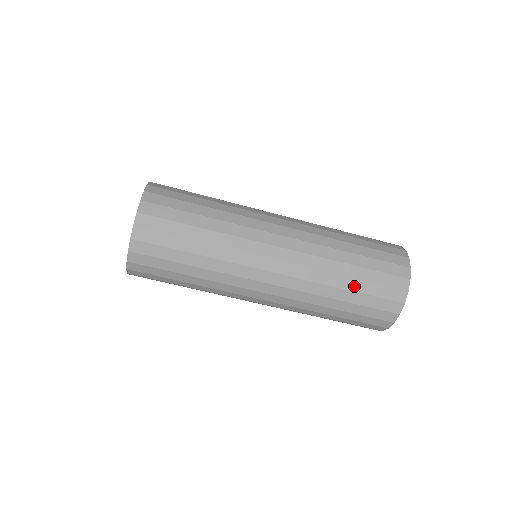
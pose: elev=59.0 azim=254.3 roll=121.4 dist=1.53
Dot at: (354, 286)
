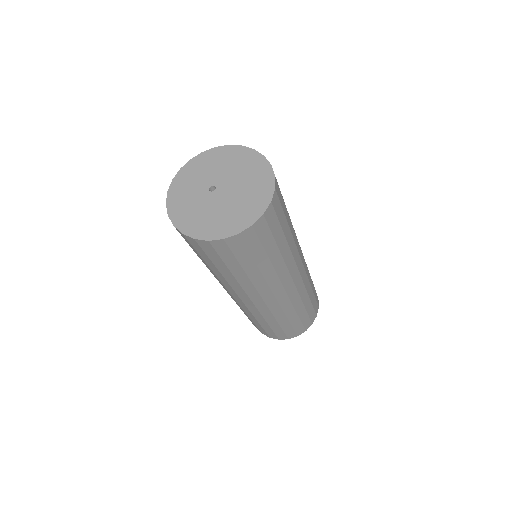
Dot at: (308, 306)
